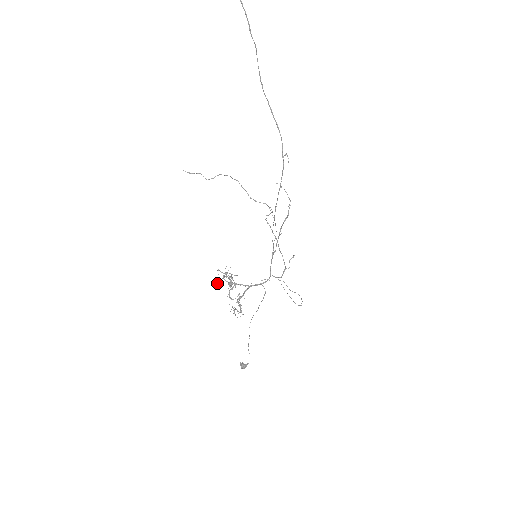
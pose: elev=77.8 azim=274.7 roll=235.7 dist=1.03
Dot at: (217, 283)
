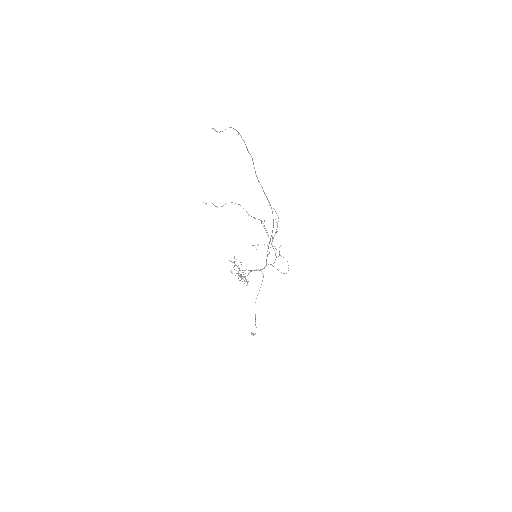
Dot at: (230, 271)
